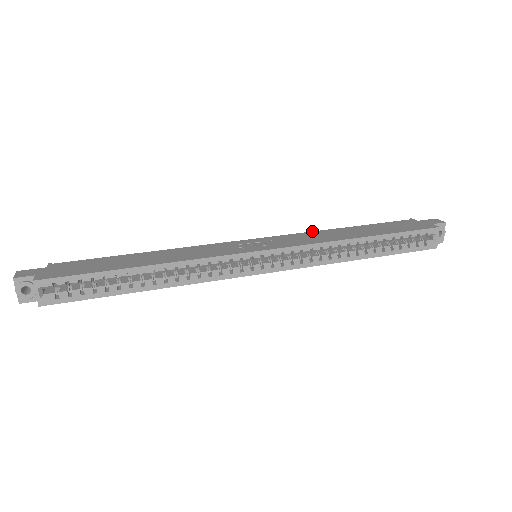
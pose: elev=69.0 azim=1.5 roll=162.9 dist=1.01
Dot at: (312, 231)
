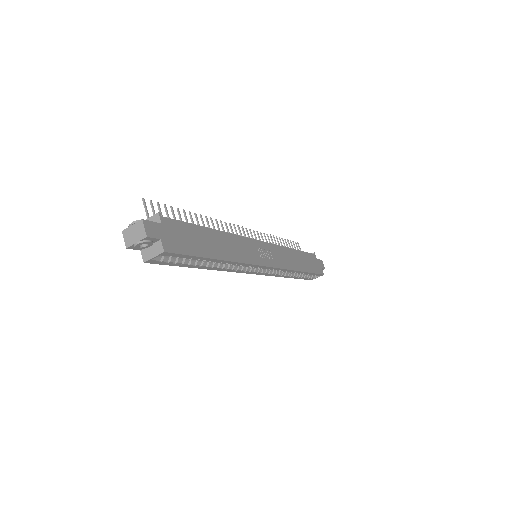
Dot at: (283, 246)
